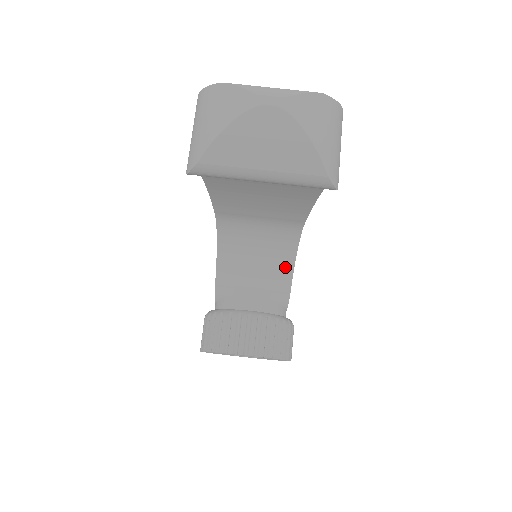
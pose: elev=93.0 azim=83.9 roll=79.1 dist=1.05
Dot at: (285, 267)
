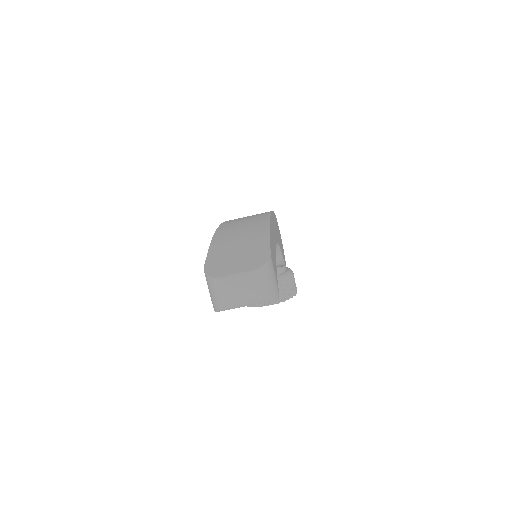
Dot at: occluded
